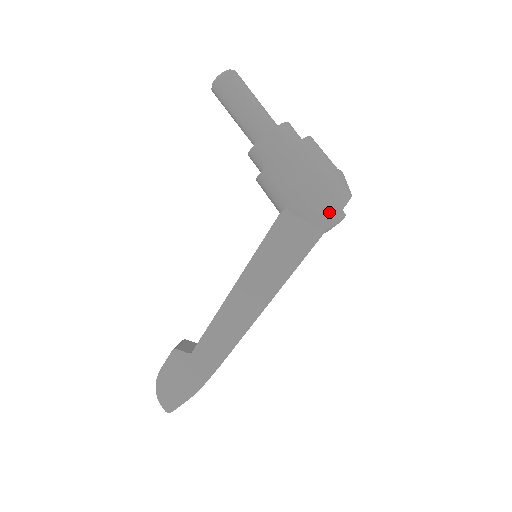
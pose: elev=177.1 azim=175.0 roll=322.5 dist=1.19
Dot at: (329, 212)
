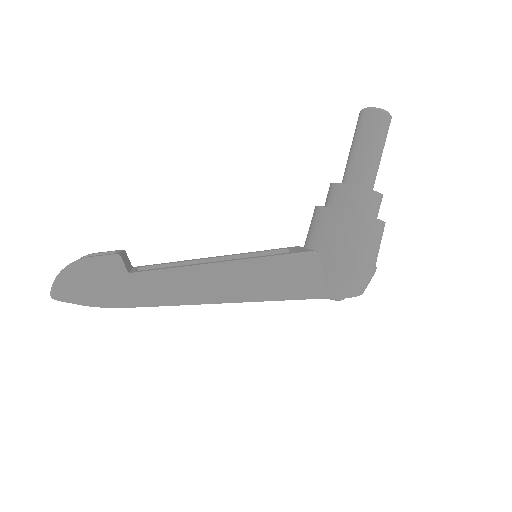
Dot at: (345, 289)
